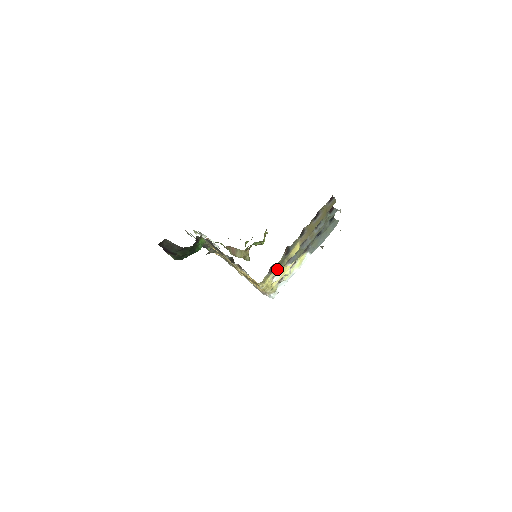
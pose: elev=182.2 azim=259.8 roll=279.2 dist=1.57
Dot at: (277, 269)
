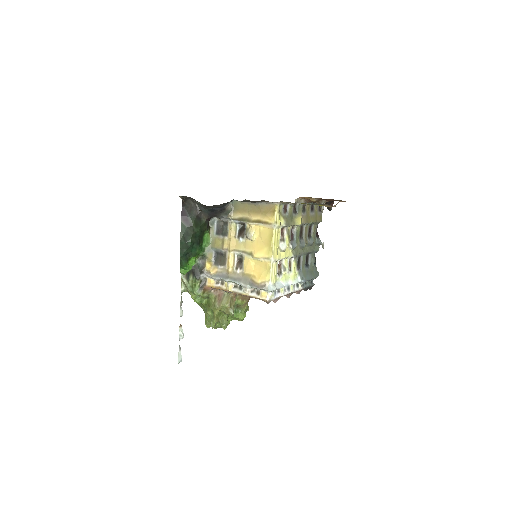
Dot at: (287, 220)
